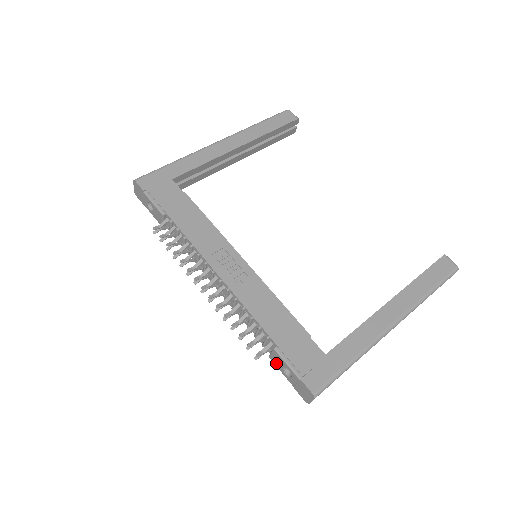
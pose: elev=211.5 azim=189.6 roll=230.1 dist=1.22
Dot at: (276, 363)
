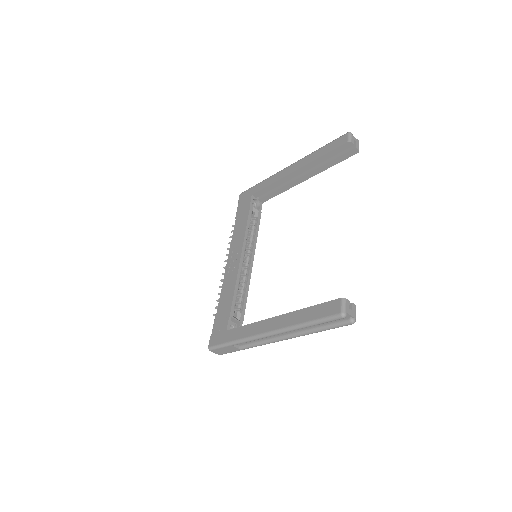
Dot at: occluded
